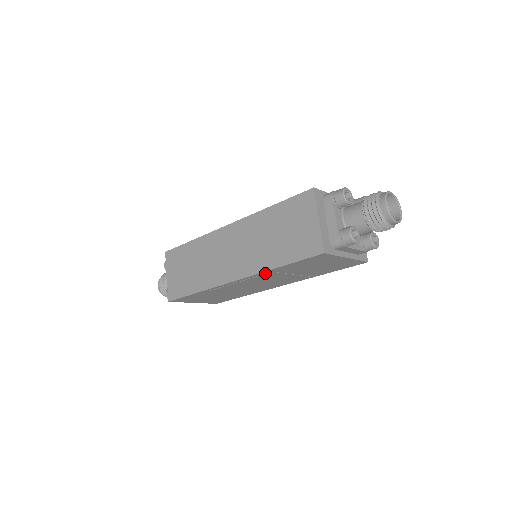
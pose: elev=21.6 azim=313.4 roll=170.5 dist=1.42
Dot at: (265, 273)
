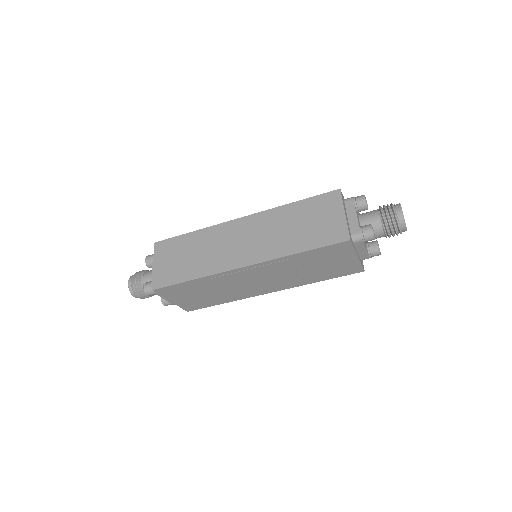
Dot at: (280, 260)
